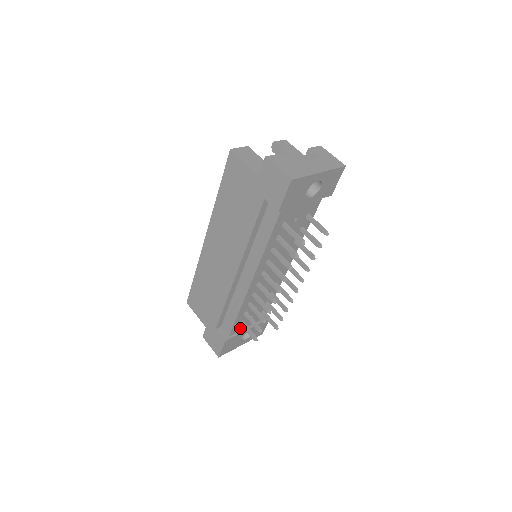
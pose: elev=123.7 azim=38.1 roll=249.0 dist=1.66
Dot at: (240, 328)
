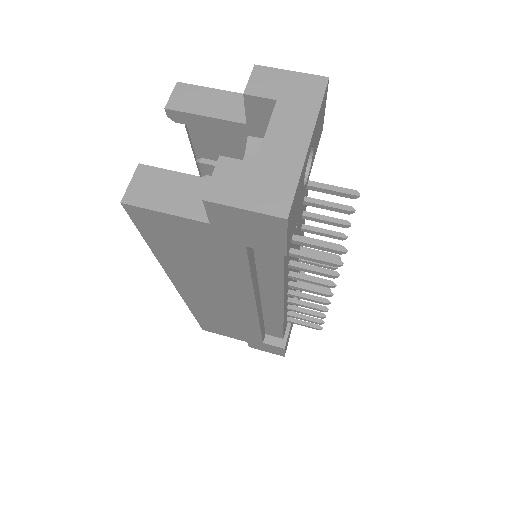
Dot at: occluded
